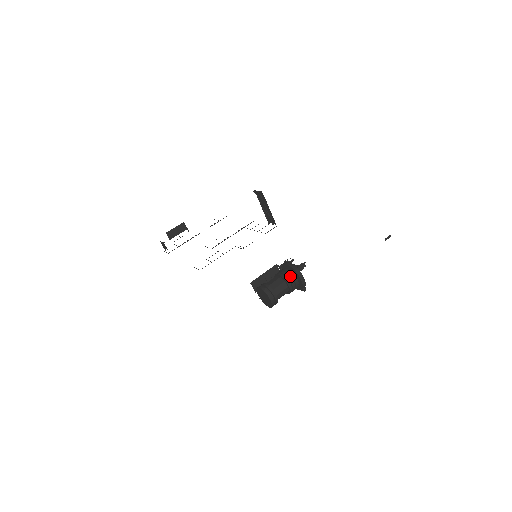
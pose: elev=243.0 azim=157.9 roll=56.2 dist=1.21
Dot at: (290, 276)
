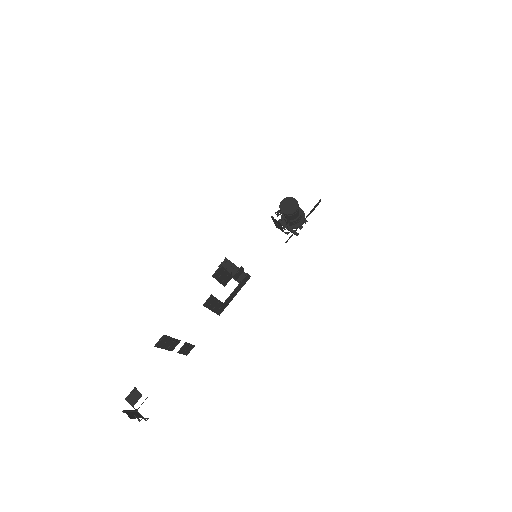
Dot at: occluded
